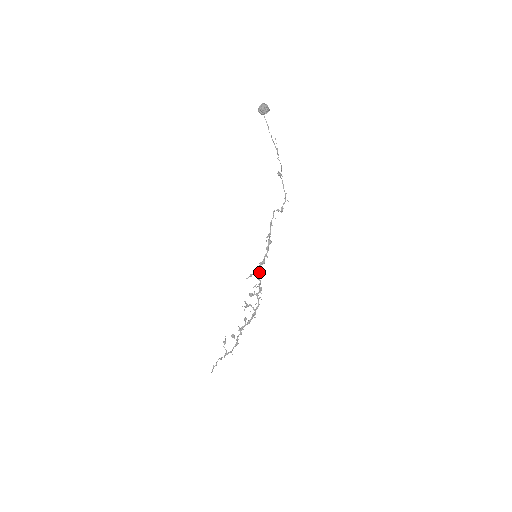
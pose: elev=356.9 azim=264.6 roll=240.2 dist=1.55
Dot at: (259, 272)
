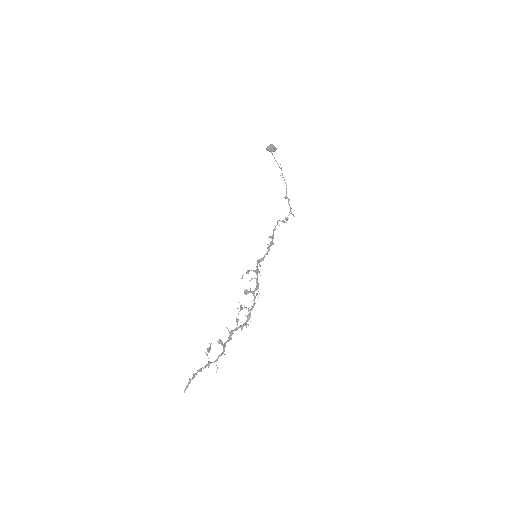
Dot at: (257, 268)
